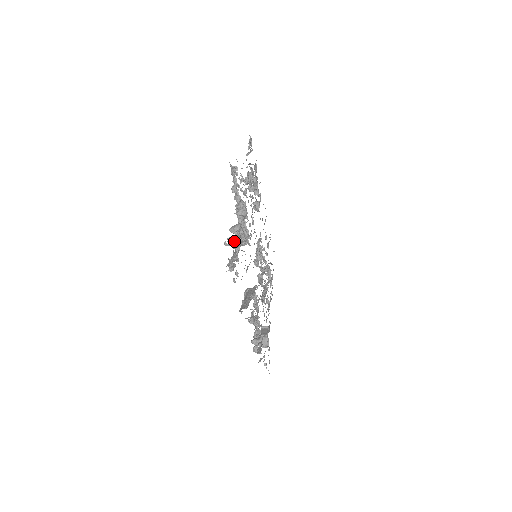
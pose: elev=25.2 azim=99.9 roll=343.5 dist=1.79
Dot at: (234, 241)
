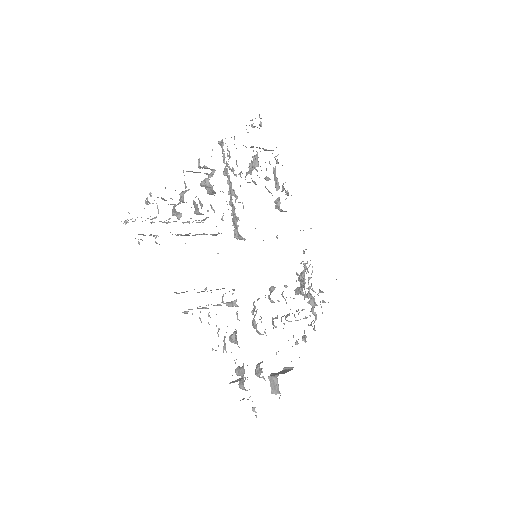
Dot at: (173, 206)
